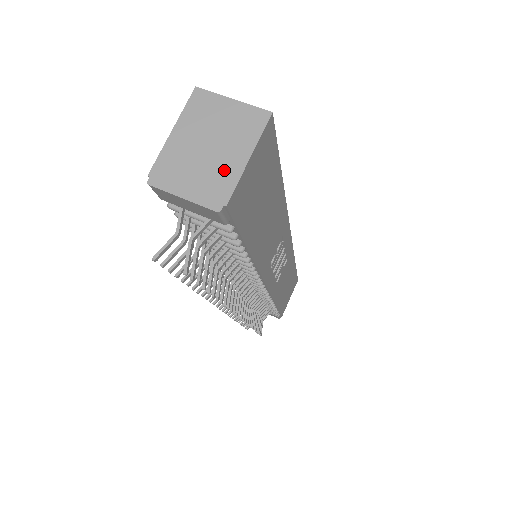
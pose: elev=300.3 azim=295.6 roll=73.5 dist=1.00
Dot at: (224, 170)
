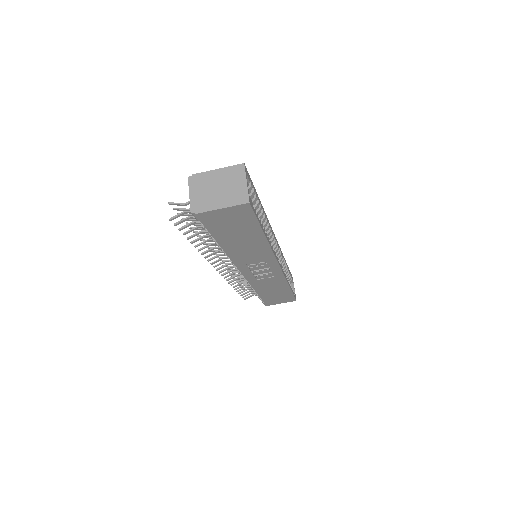
Dot at: (211, 202)
